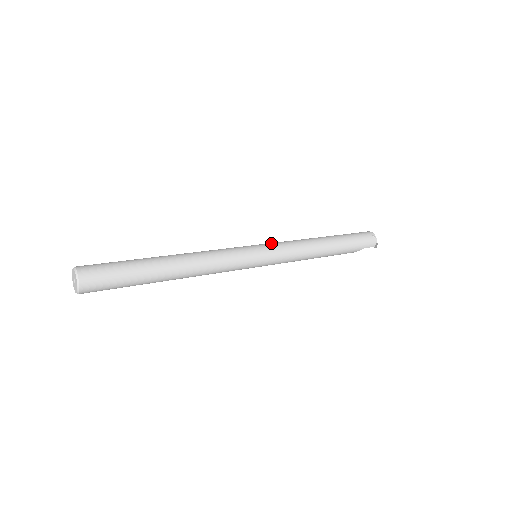
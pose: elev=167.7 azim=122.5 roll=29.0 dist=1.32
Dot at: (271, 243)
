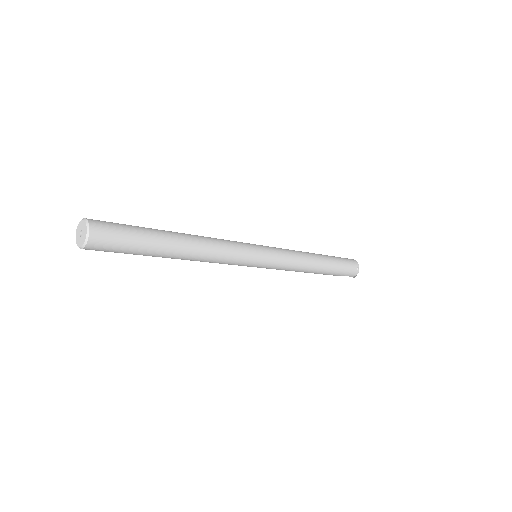
Dot at: (275, 249)
